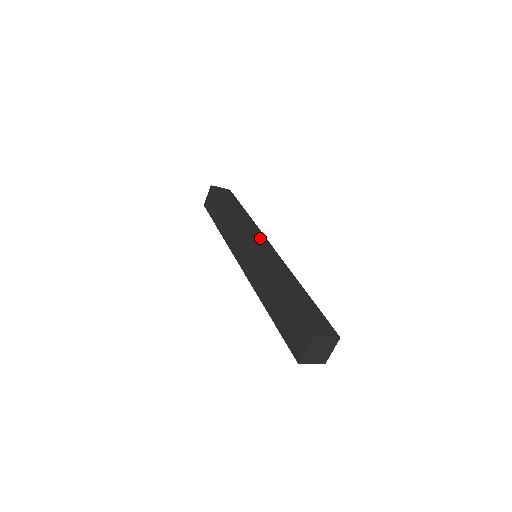
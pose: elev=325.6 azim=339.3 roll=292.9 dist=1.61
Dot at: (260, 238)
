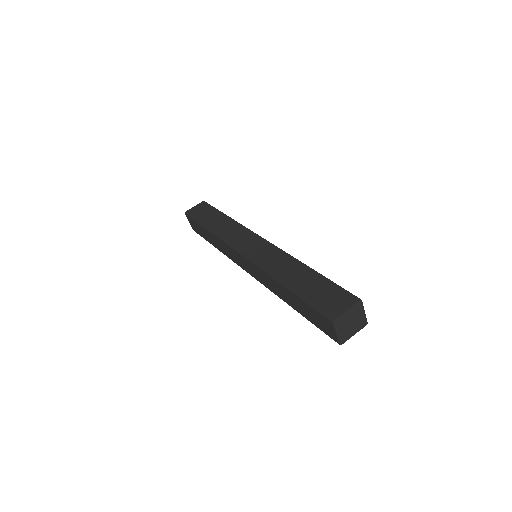
Dot at: occluded
